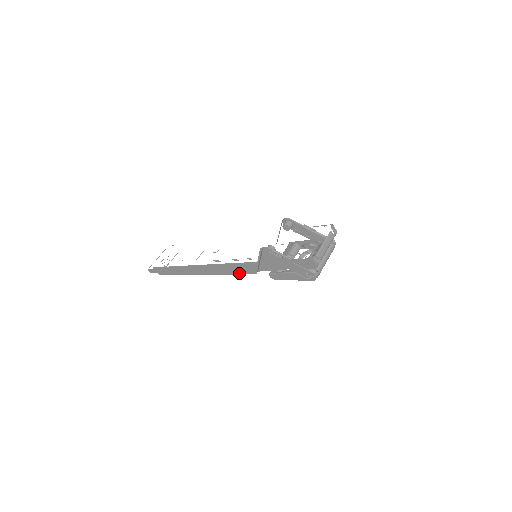
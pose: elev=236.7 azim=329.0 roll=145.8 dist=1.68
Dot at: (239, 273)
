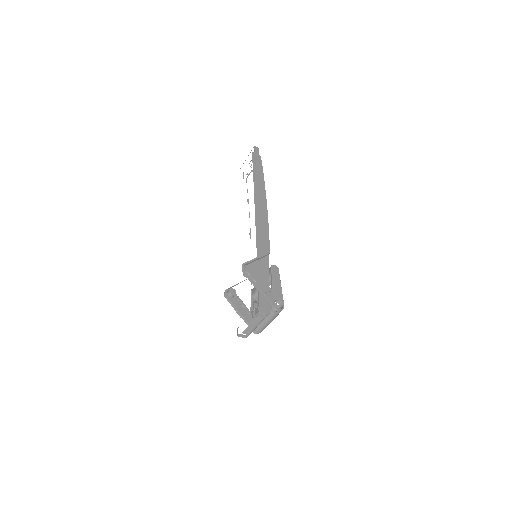
Dot at: occluded
